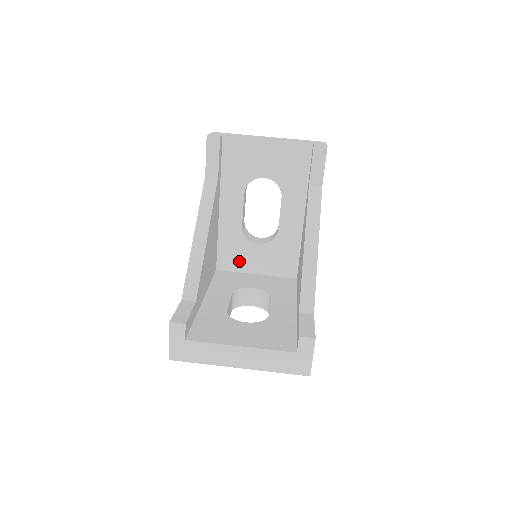
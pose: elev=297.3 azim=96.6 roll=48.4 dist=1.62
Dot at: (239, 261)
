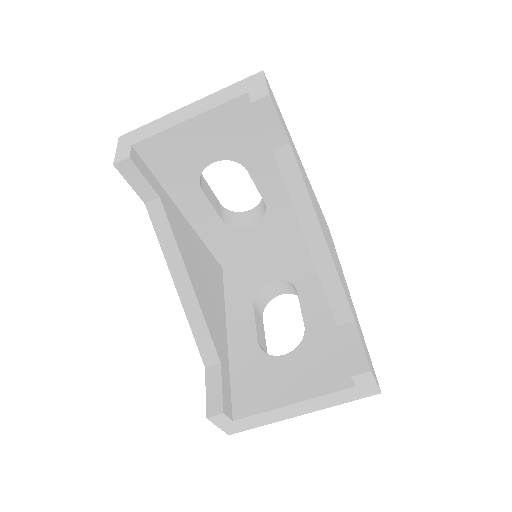
Dot at: (241, 250)
